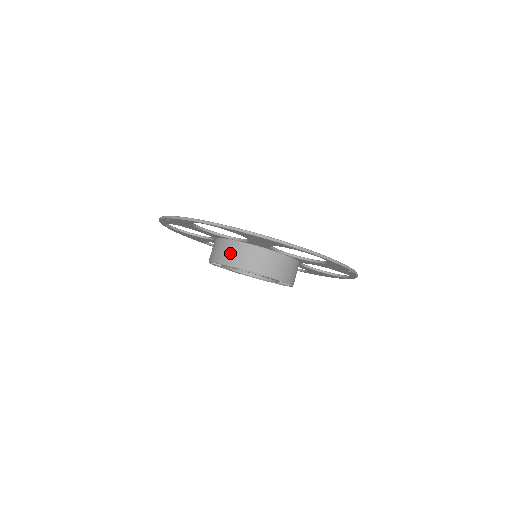
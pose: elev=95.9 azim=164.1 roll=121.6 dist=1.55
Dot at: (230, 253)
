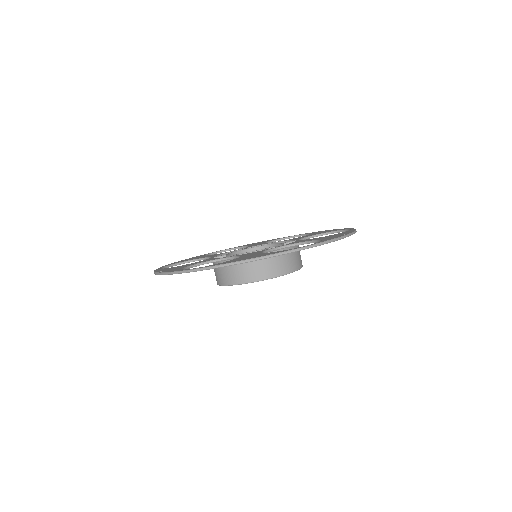
Dot at: (231, 273)
